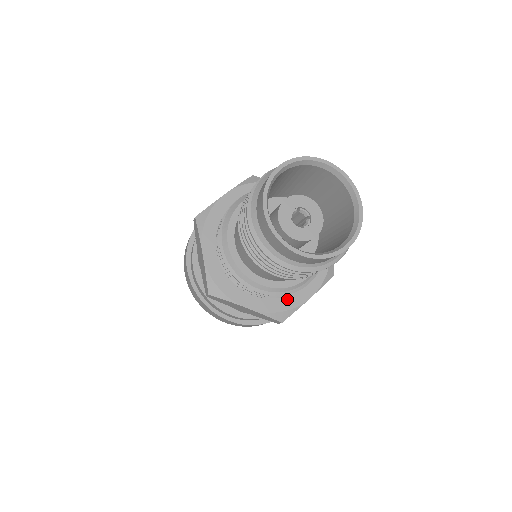
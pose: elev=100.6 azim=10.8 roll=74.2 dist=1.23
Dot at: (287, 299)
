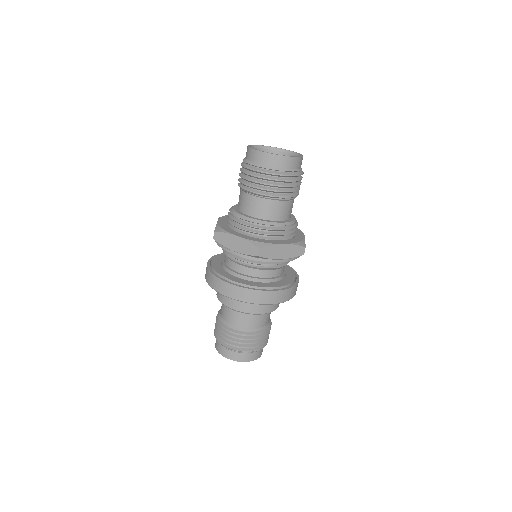
Dot at: (296, 238)
